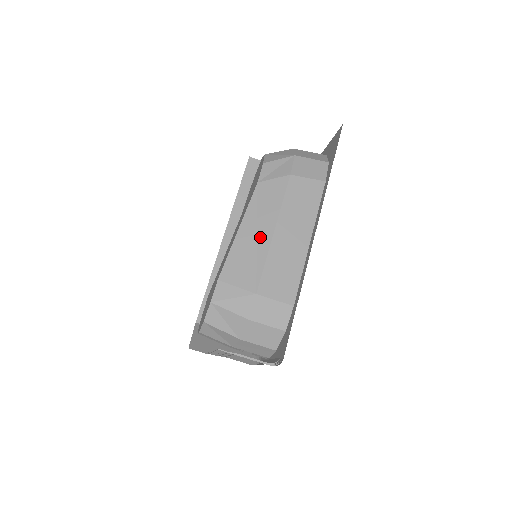
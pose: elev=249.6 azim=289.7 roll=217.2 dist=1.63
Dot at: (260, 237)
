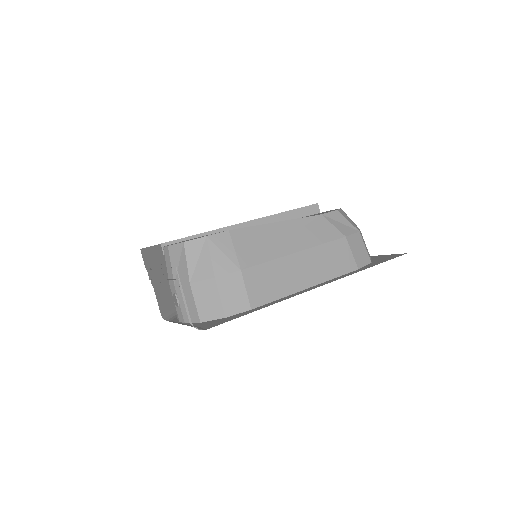
Dot at: (285, 243)
